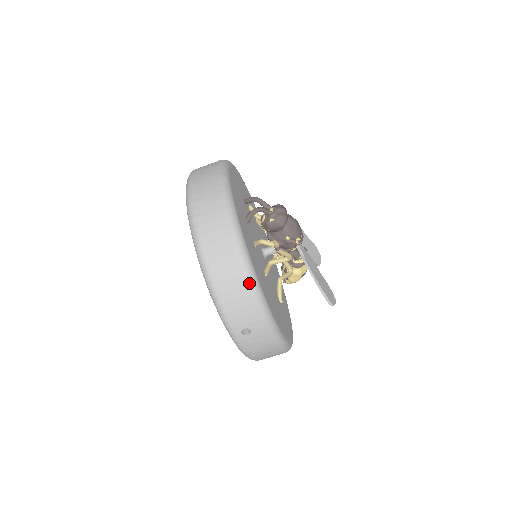
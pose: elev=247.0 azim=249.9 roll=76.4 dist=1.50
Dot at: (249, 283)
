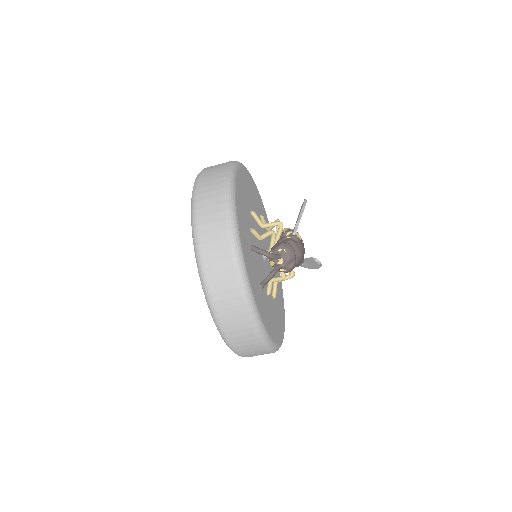
Dot at: occluded
